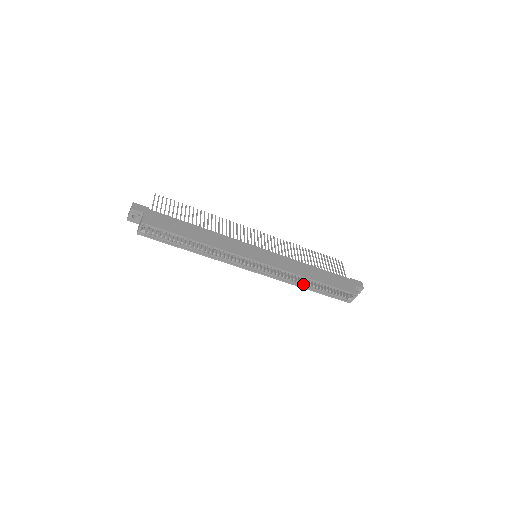
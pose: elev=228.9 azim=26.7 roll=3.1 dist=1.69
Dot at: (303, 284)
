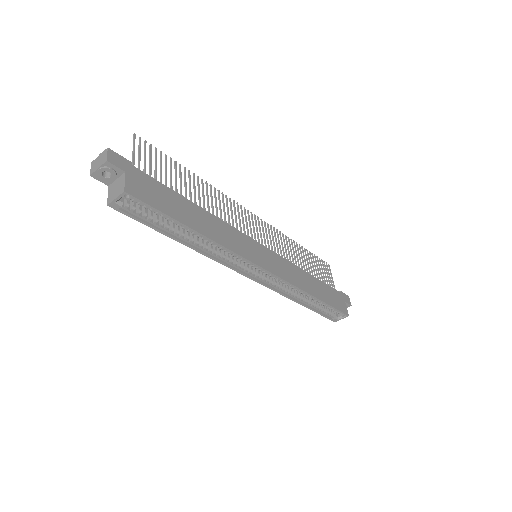
Dot at: (298, 298)
